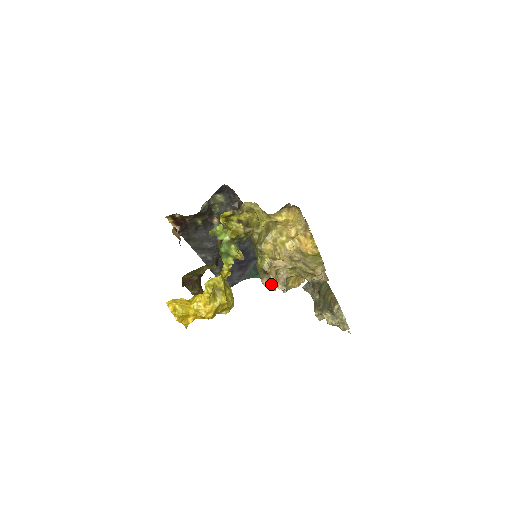
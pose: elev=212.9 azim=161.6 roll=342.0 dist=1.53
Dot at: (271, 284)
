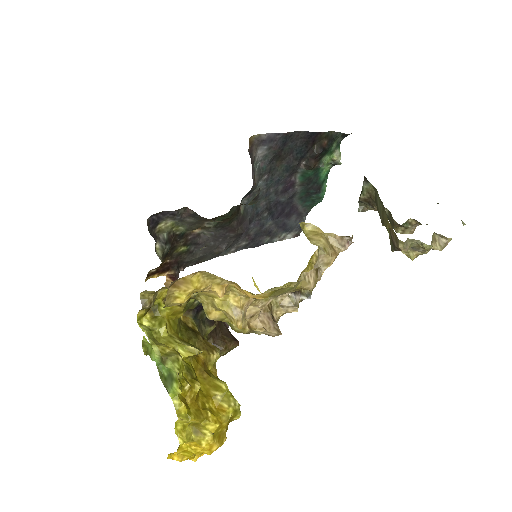
Dot at: (268, 333)
